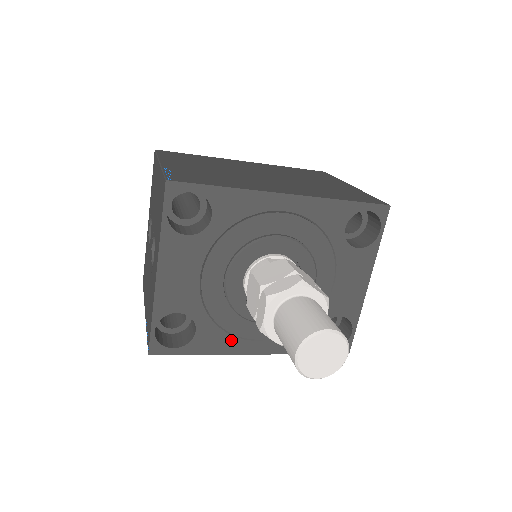
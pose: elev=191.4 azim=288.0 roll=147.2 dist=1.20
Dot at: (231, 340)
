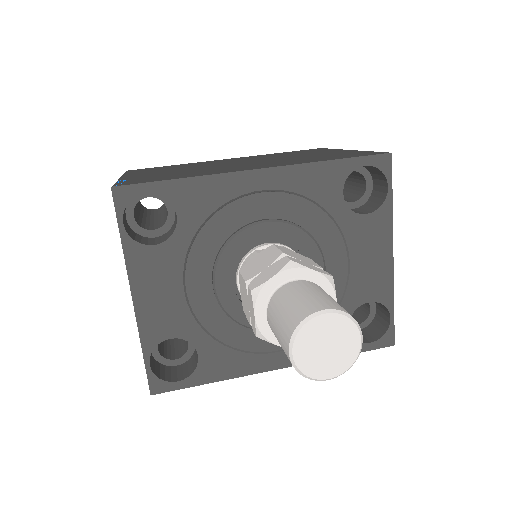
Dot at: (243, 358)
